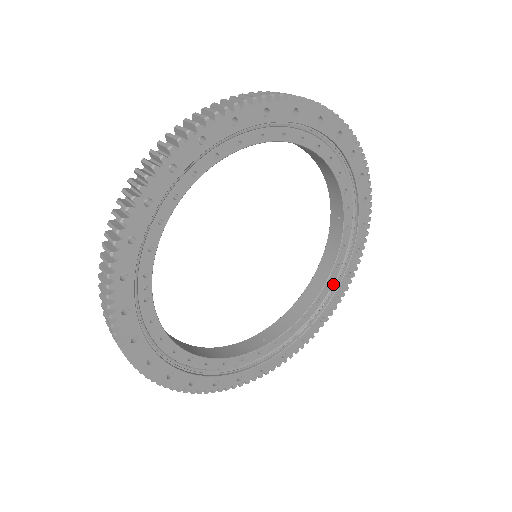
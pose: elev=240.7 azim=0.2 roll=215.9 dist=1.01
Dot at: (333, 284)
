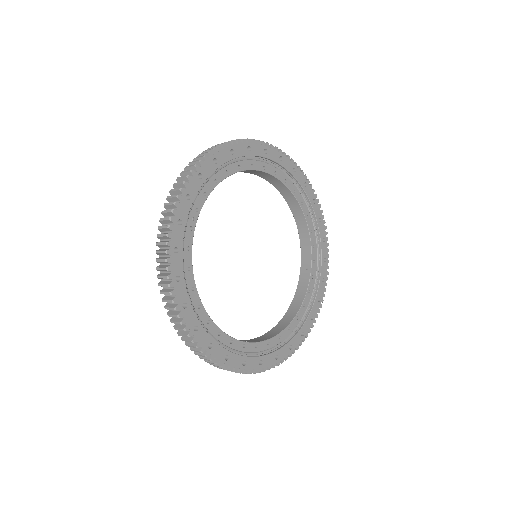
Dot at: (300, 321)
